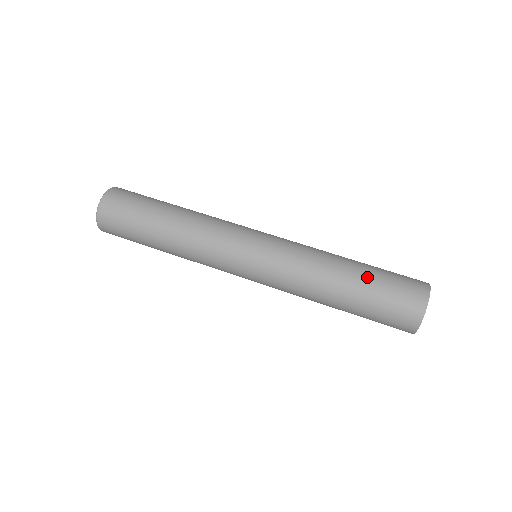
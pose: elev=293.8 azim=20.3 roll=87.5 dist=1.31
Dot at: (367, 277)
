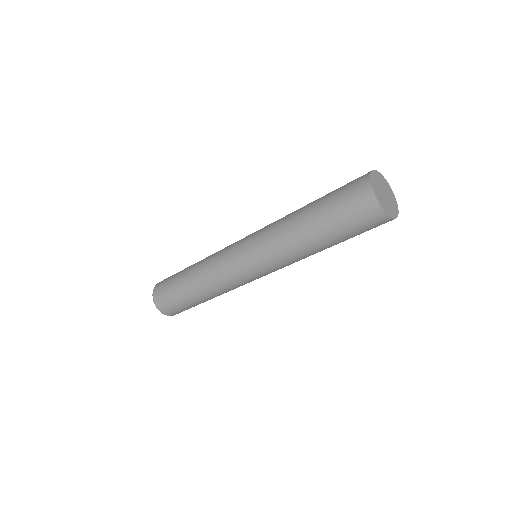
Dot at: occluded
